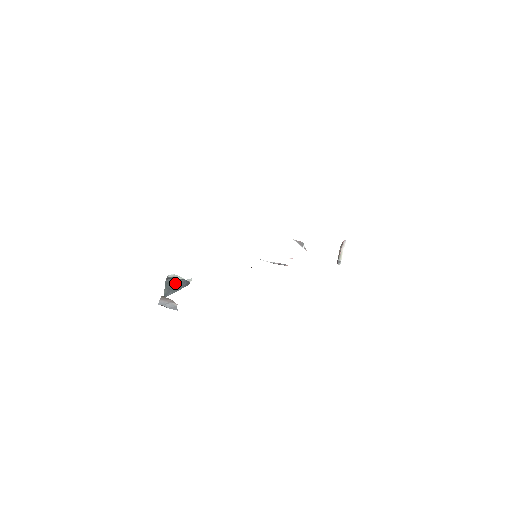
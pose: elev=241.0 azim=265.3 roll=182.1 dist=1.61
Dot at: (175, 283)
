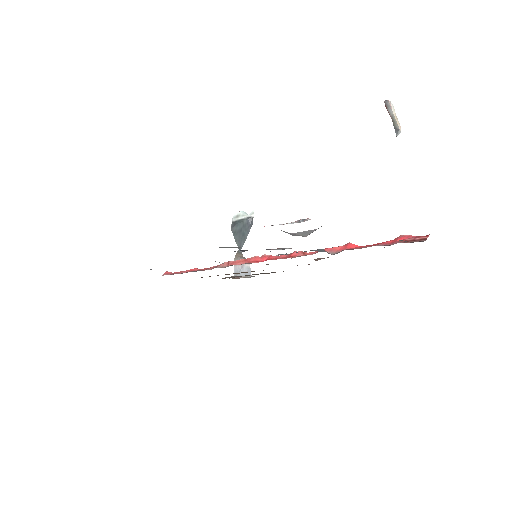
Dot at: (240, 229)
